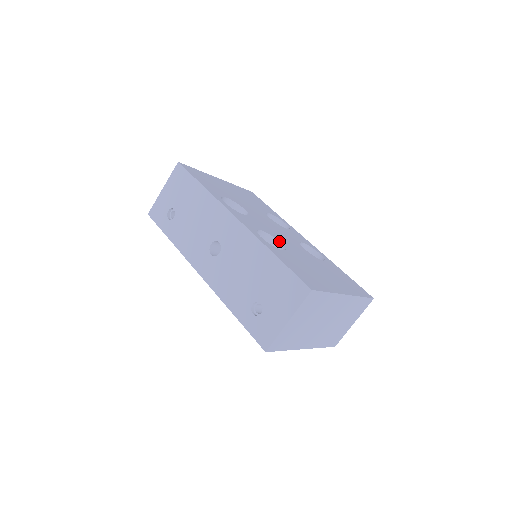
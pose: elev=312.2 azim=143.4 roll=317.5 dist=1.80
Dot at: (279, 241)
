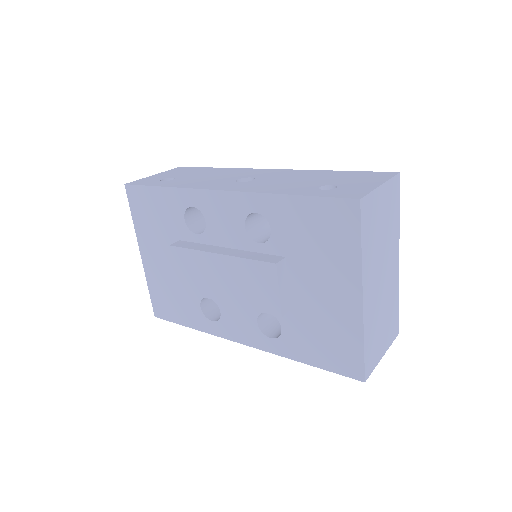
Dot at: occluded
